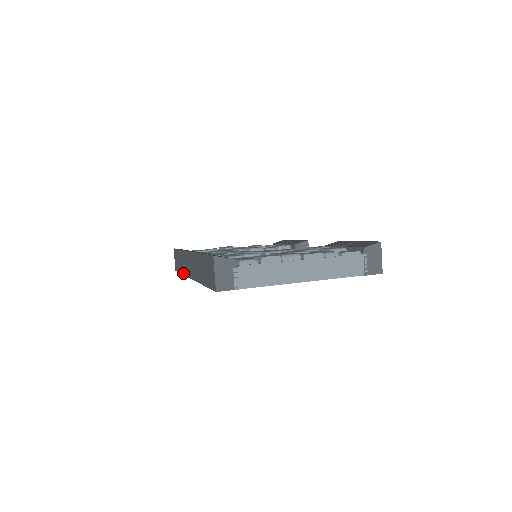
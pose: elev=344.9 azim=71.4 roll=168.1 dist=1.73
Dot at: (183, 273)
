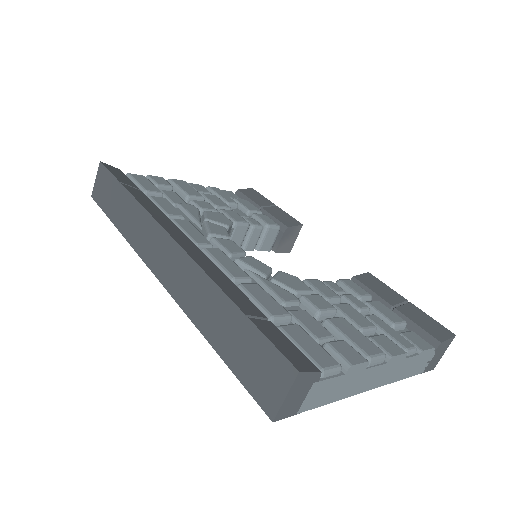
Dot at: (126, 236)
